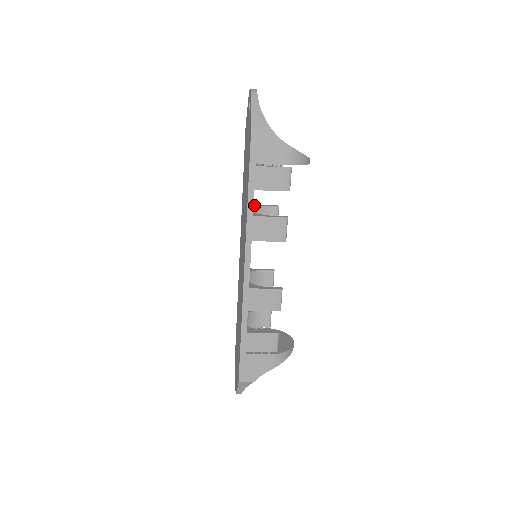
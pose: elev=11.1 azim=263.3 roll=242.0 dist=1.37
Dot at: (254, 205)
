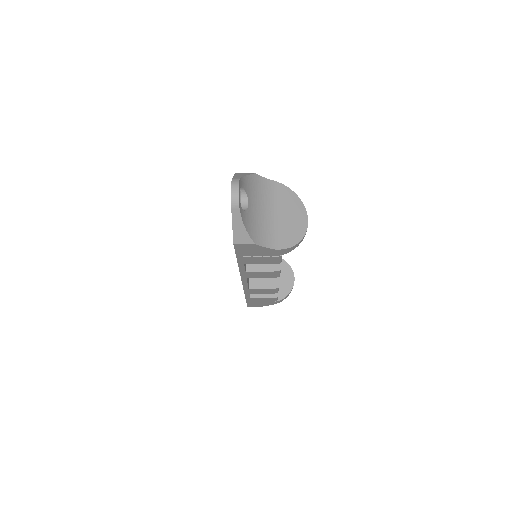
Dot at: occluded
